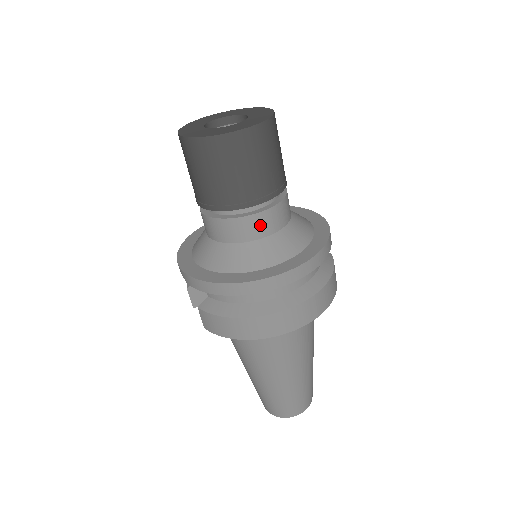
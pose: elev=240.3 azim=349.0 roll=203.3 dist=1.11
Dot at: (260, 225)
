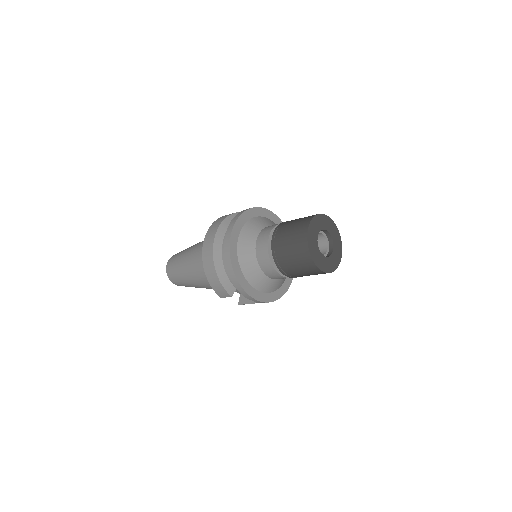
Dot at: occluded
